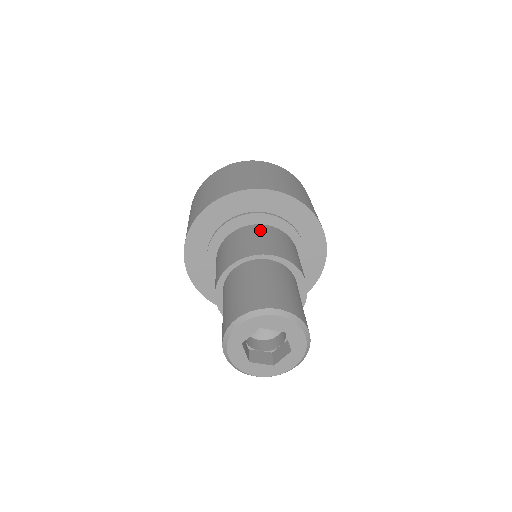
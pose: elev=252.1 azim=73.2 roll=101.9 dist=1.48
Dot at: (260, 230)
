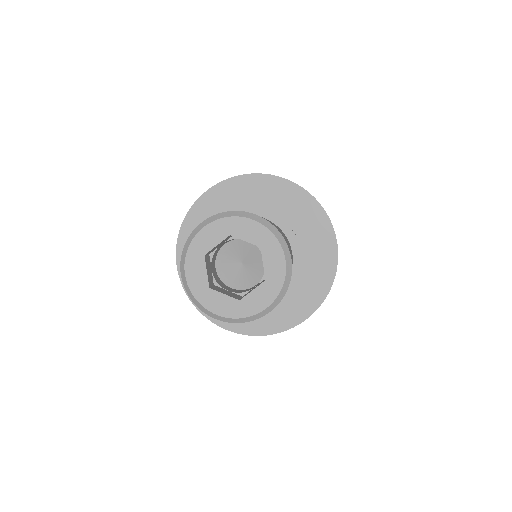
Dot at: occluded
